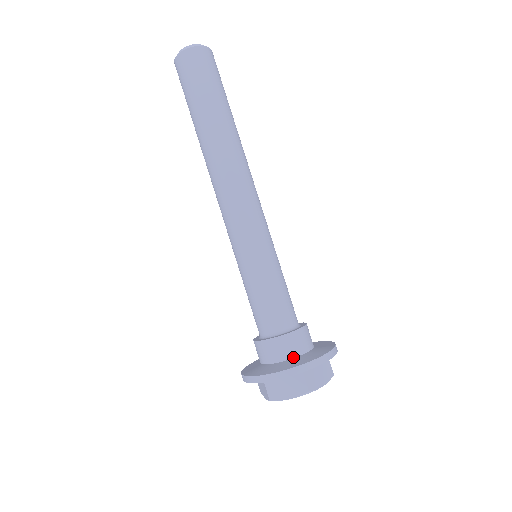
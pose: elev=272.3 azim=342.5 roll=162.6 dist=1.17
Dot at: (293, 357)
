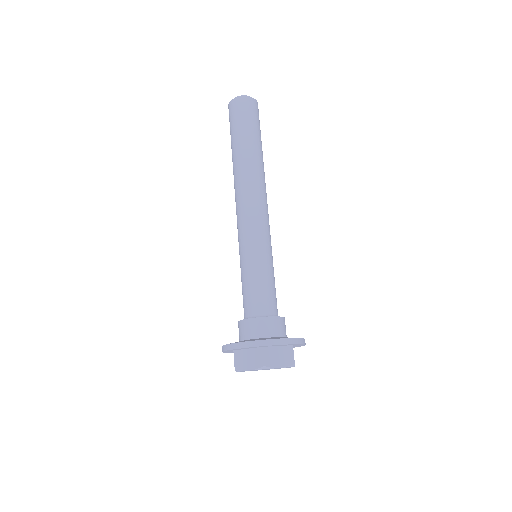
Dot at: (260, 337)
